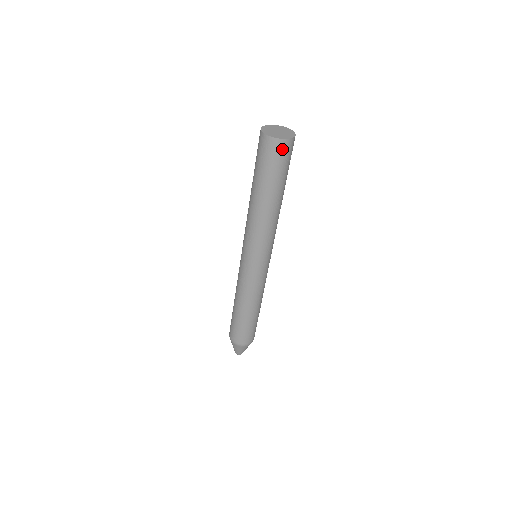
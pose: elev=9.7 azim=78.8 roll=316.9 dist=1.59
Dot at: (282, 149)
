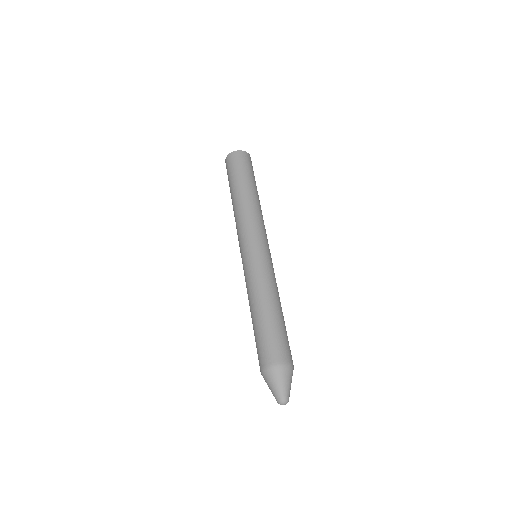
Dot at: (236, 157)
